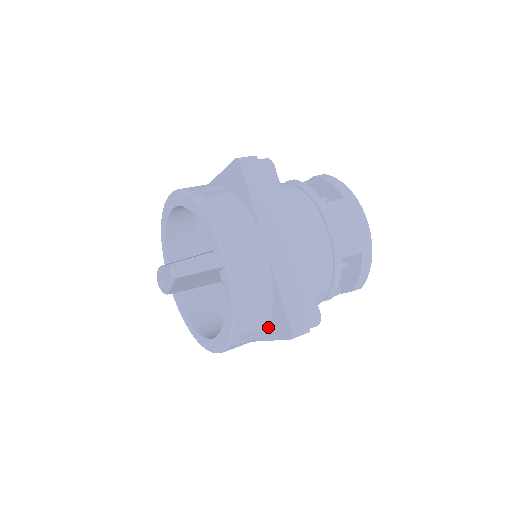
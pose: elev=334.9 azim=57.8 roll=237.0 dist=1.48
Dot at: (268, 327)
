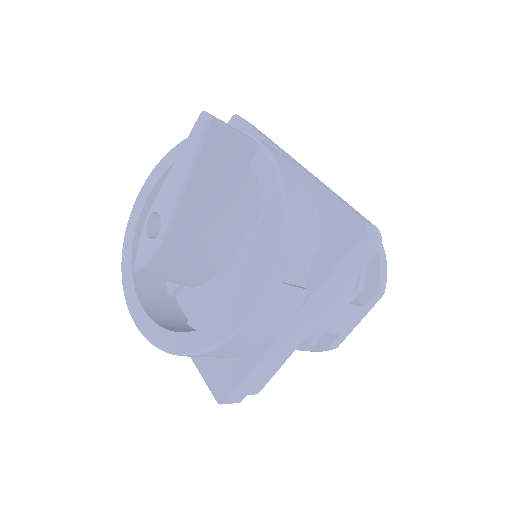
Dot at: (319, 259)
